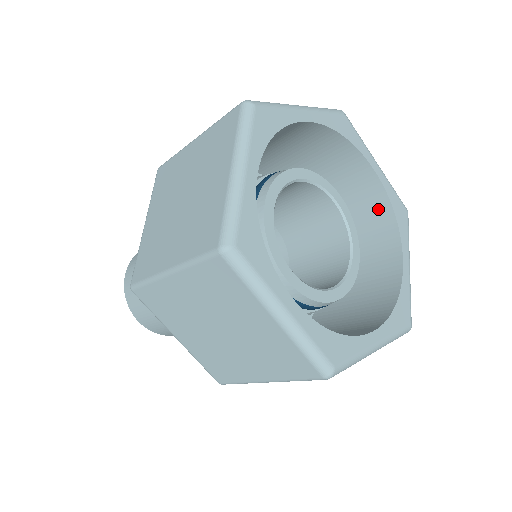
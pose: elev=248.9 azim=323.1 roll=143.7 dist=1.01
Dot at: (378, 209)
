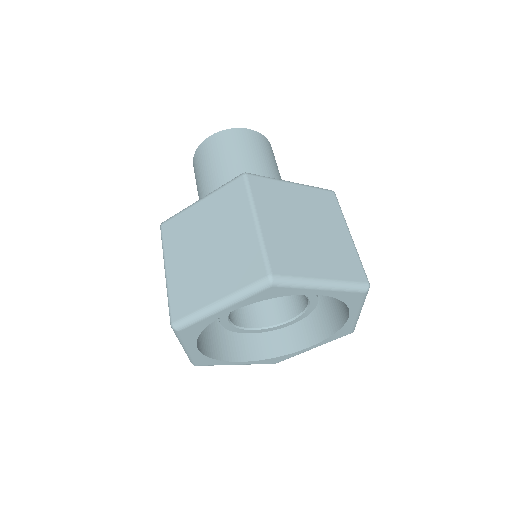
Dot at: occluded
